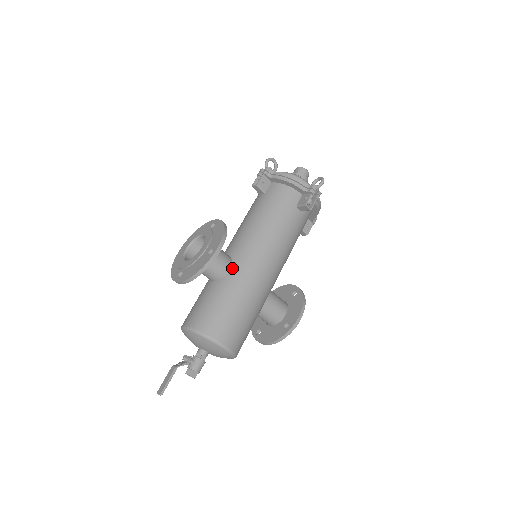
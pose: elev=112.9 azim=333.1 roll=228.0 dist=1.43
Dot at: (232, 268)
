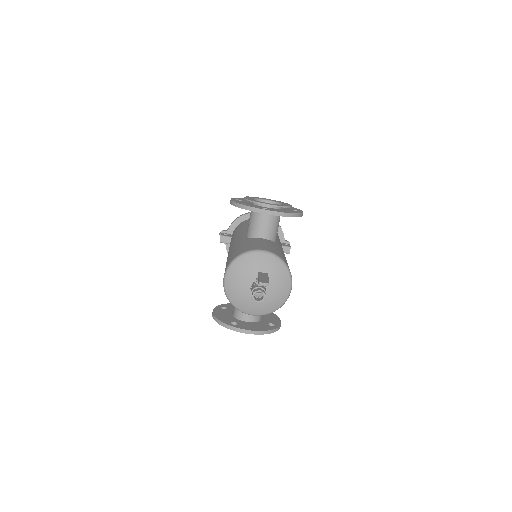
Dot at: (276, 241)
